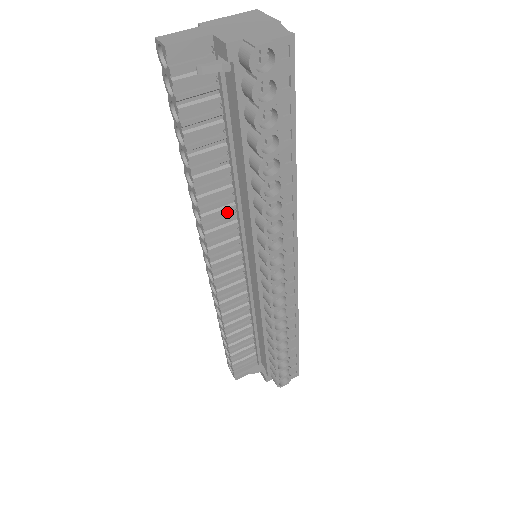
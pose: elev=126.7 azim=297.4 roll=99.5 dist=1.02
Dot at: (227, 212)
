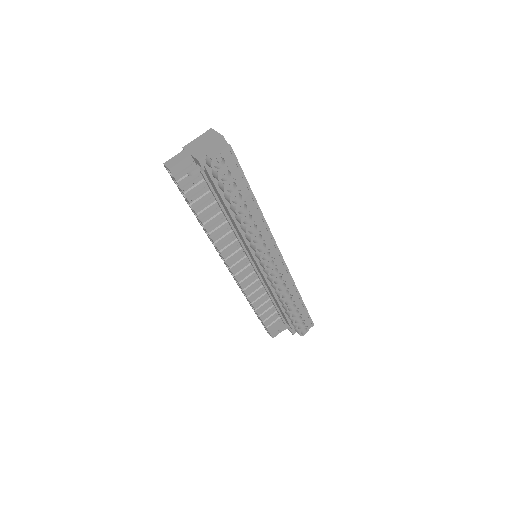
Dot at: (229, 236)
